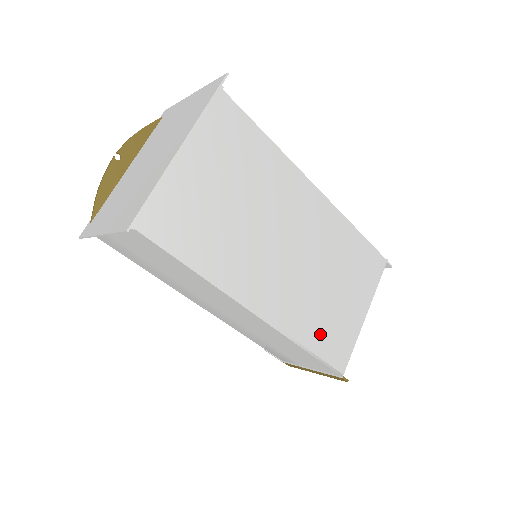
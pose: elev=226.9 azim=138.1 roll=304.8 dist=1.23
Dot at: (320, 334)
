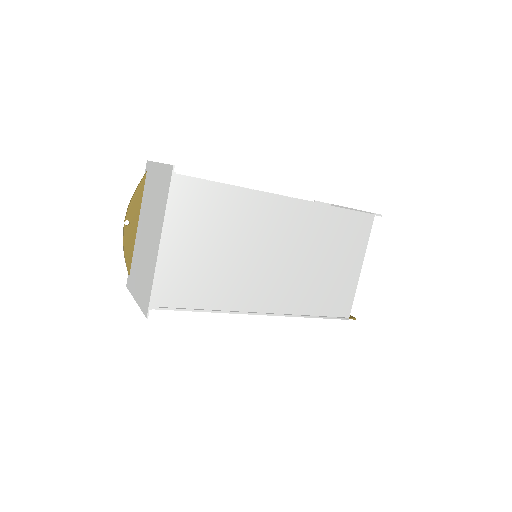
Dot at: (320, 301)
